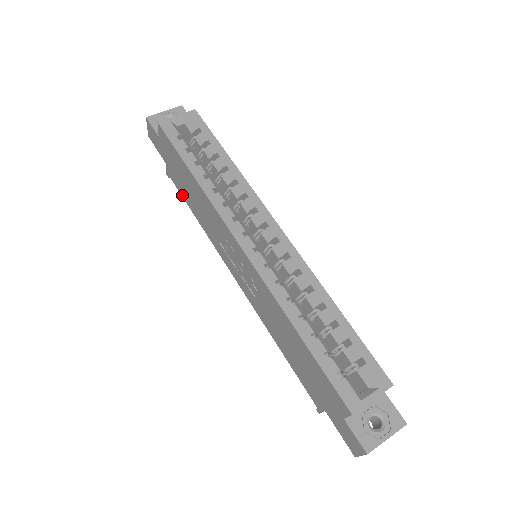
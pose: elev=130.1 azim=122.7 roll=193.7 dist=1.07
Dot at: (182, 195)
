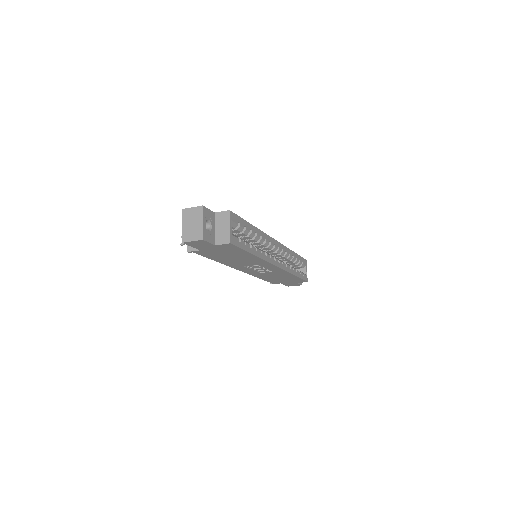
Dot at: (207, 257)
